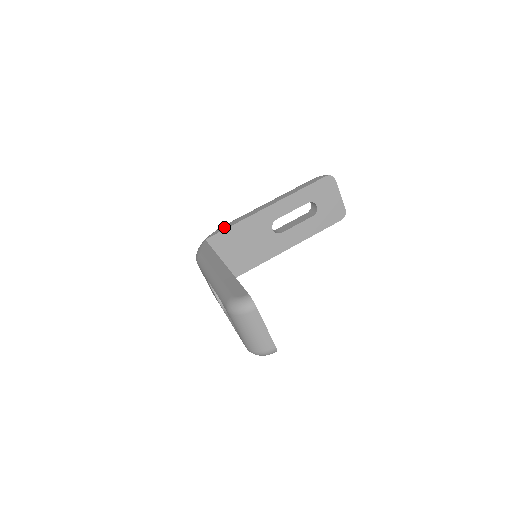
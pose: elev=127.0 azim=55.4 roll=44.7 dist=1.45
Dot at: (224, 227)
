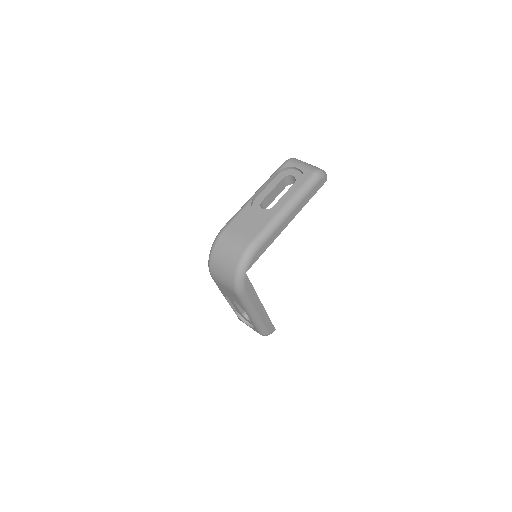
Dot at: occluded
